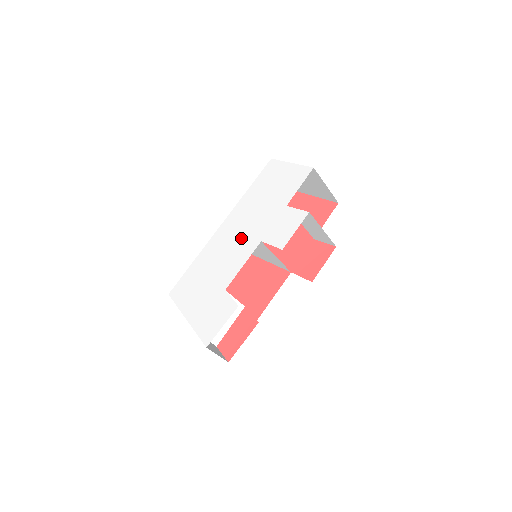
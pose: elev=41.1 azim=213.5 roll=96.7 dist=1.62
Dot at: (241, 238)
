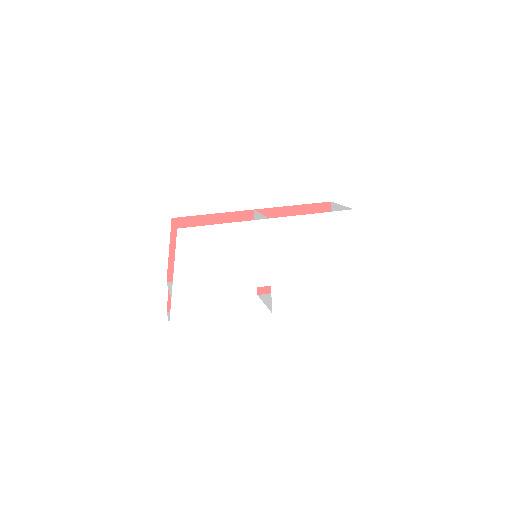
Dot at: (266, 261)
